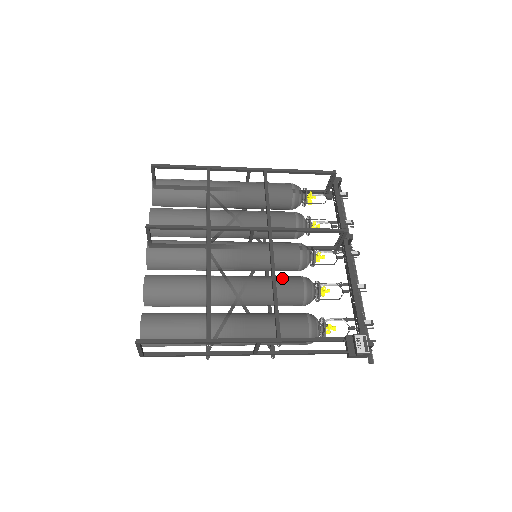
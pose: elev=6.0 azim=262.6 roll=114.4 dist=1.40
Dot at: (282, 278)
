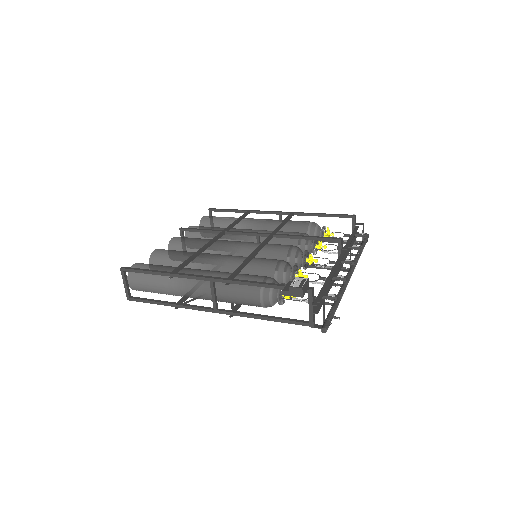
Dot at: (263, 258)
